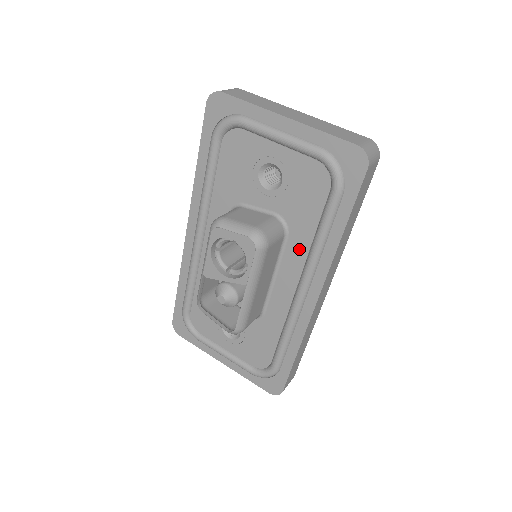
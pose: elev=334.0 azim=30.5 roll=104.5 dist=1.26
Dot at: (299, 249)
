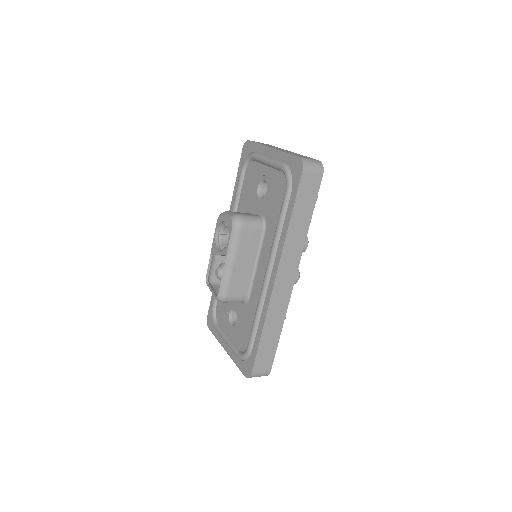
Dot at: (270, 239)
